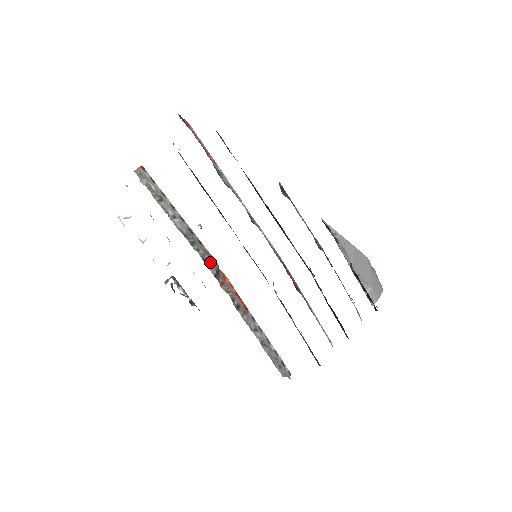
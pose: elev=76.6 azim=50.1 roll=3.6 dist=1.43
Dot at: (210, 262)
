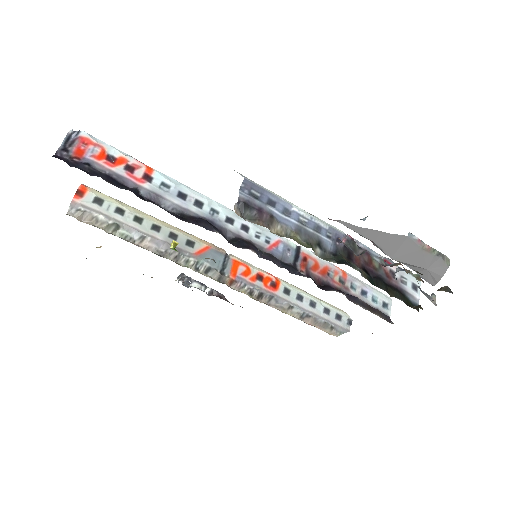
Dot at: (208, 266)
